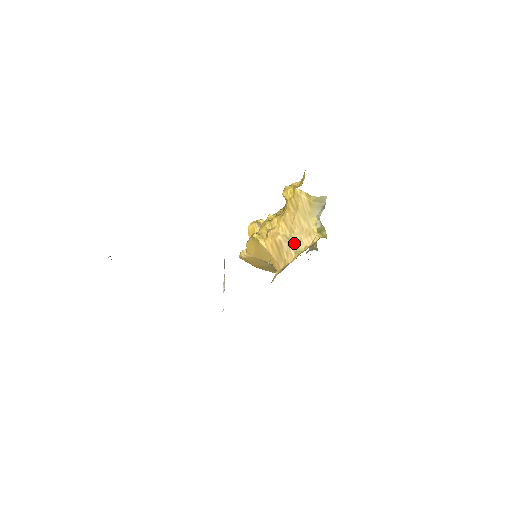
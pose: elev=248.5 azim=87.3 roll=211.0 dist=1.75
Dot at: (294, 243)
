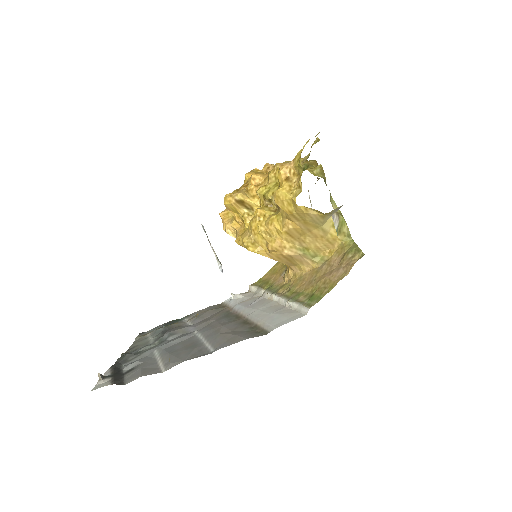
Dot at: (308, 253)
